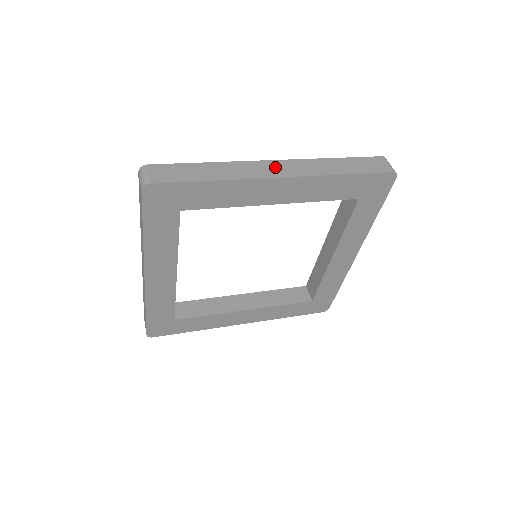
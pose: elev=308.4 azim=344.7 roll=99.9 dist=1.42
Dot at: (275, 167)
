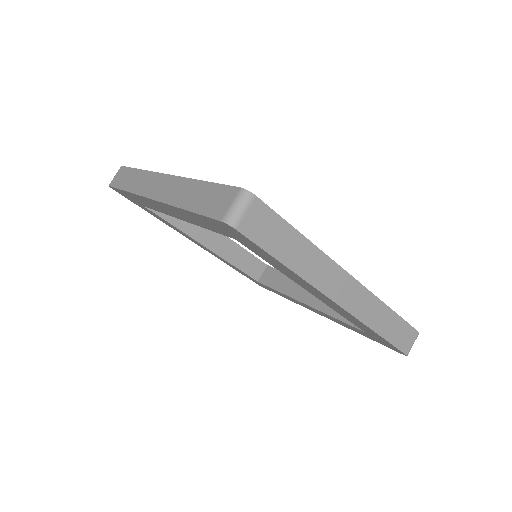
Dot at: (158, 184)
